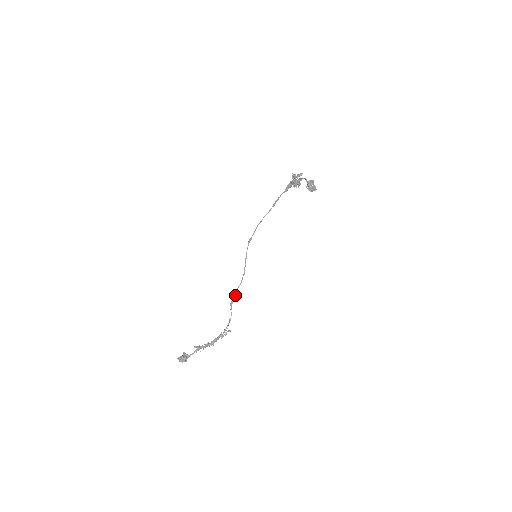
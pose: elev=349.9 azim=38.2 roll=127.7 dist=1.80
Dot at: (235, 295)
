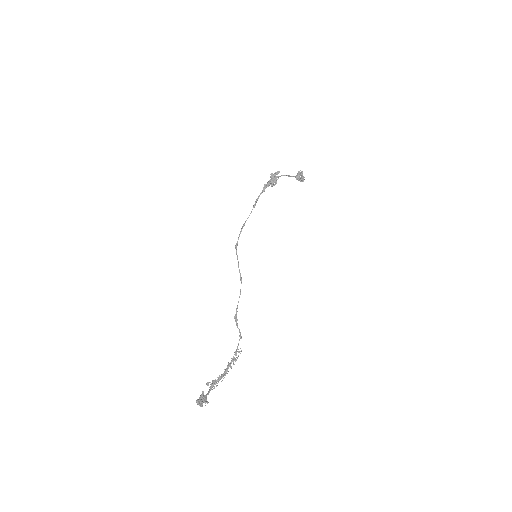
Dot at: (237, 307)
